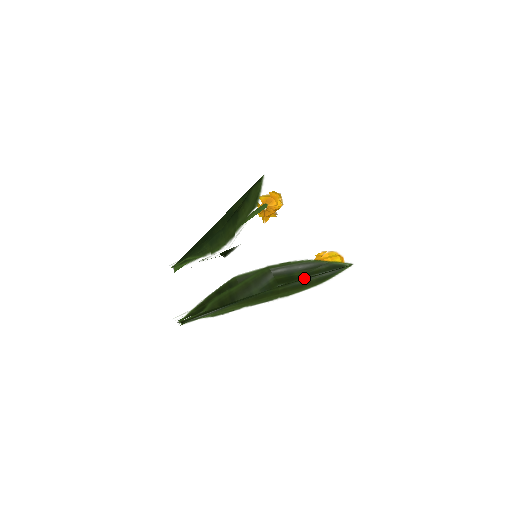
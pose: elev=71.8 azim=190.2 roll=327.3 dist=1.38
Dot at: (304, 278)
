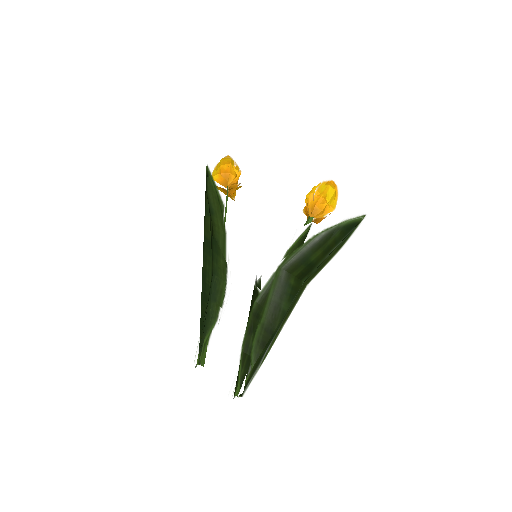
Dot at: (324, 259)
